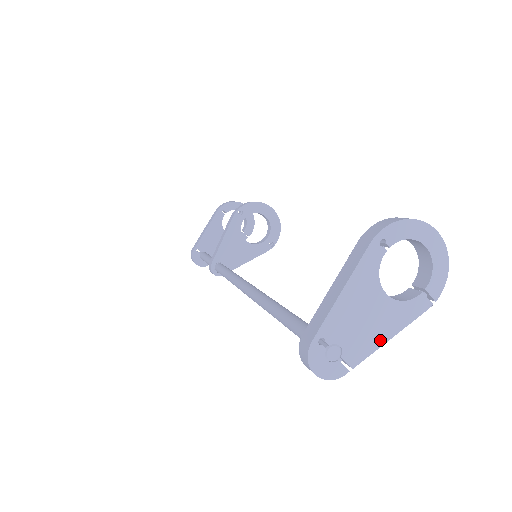
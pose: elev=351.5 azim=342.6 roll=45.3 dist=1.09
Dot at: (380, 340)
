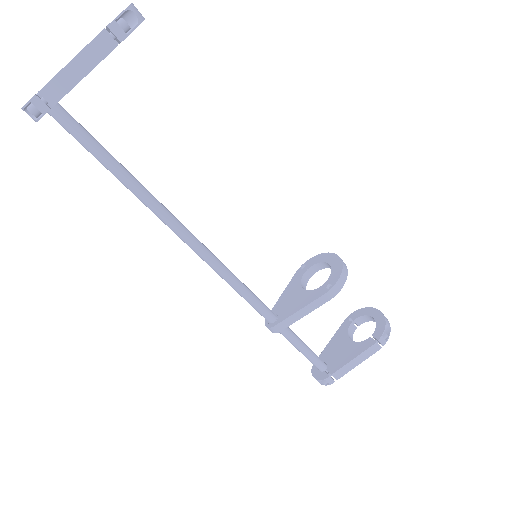
Dot at: (63, 69)
